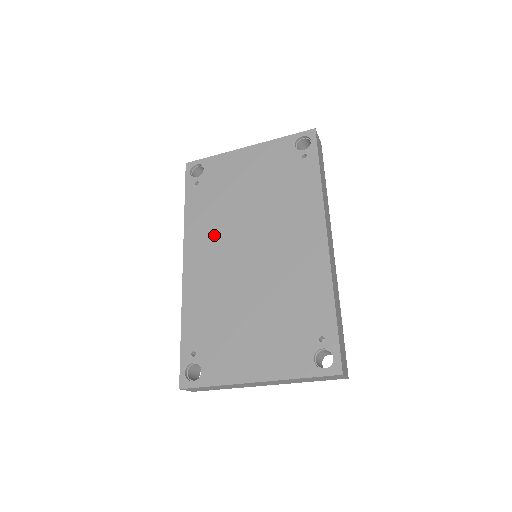
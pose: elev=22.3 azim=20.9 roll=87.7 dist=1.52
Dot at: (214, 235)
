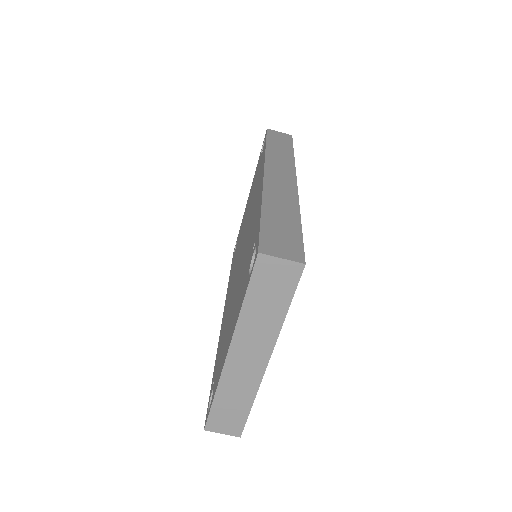
Dot at: (233, 273)
